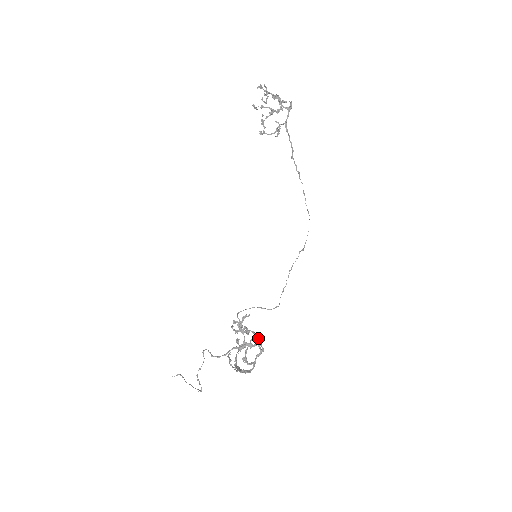
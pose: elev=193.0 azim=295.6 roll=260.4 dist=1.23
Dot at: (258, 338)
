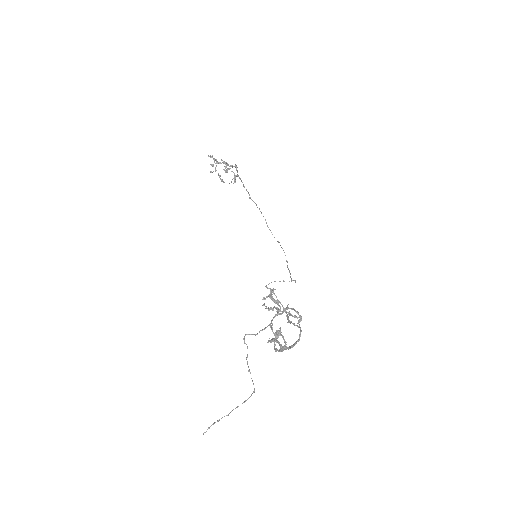
Dot at: occluded
